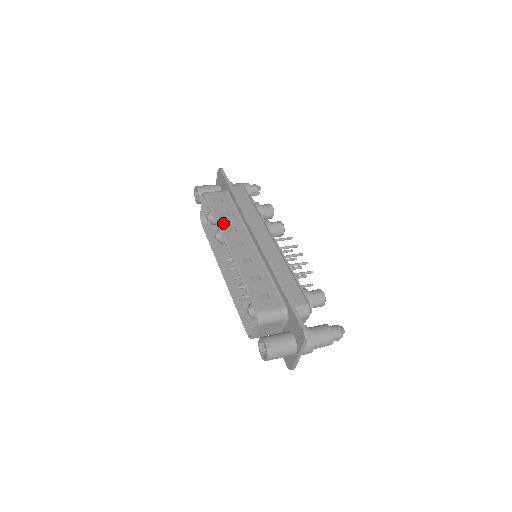
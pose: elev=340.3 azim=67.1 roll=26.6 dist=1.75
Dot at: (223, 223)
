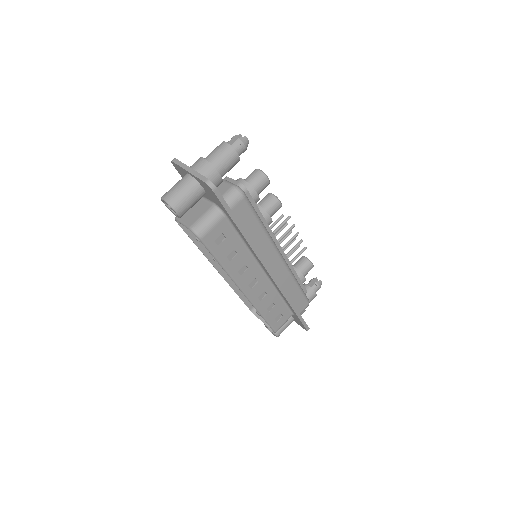
Dot at: (233, 270)
